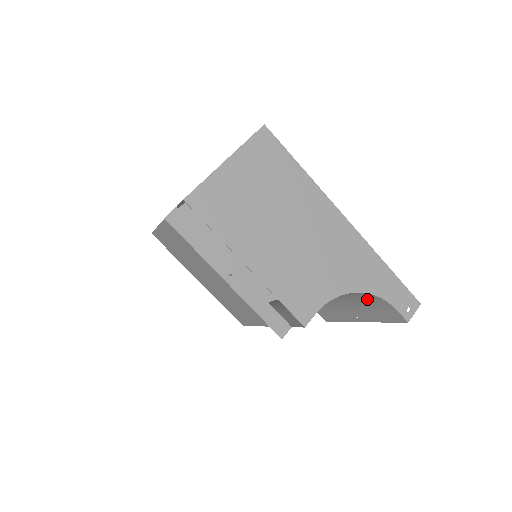
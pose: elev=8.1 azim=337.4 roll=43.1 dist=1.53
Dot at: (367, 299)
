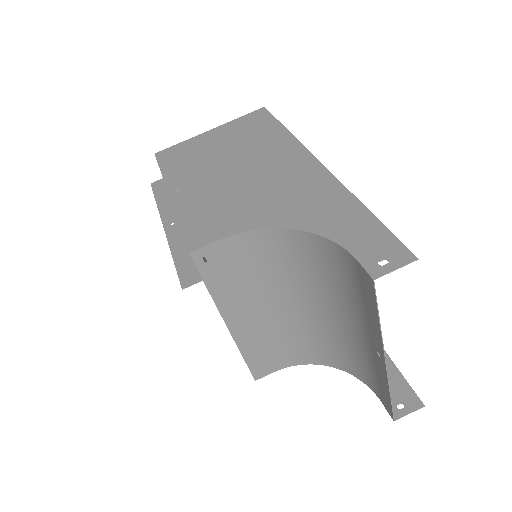
Dot at: (337, 267)
